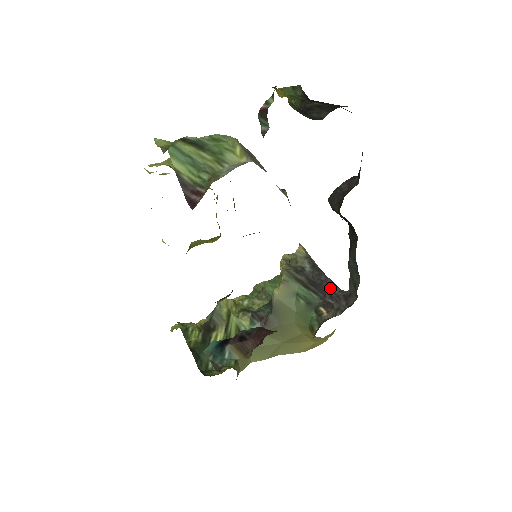
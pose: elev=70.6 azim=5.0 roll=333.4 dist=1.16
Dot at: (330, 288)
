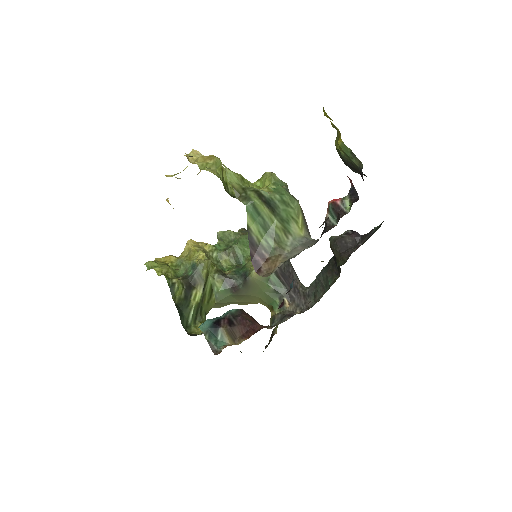
Dot at: (295, 282)
